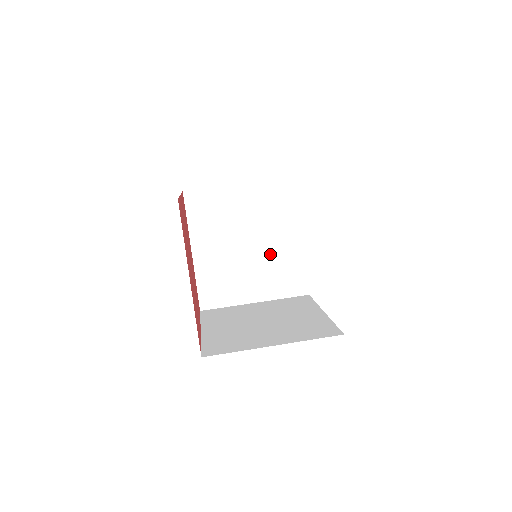
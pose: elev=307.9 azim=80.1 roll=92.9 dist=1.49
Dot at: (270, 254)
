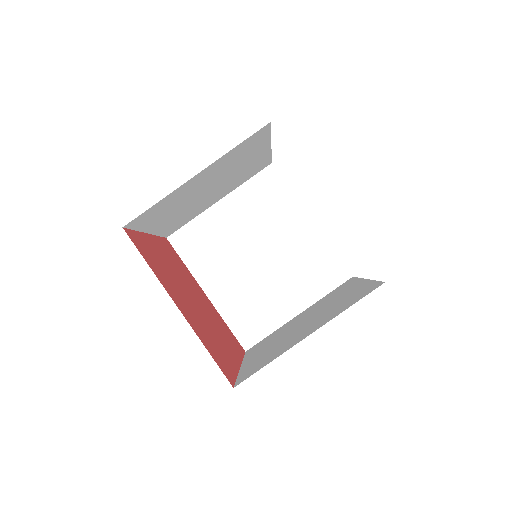
Dot at: (286, 255)
